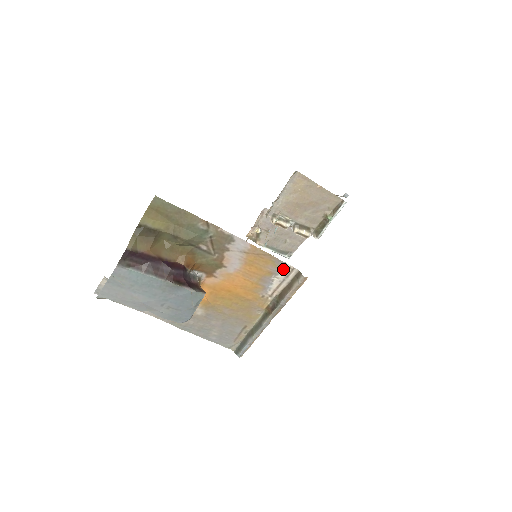
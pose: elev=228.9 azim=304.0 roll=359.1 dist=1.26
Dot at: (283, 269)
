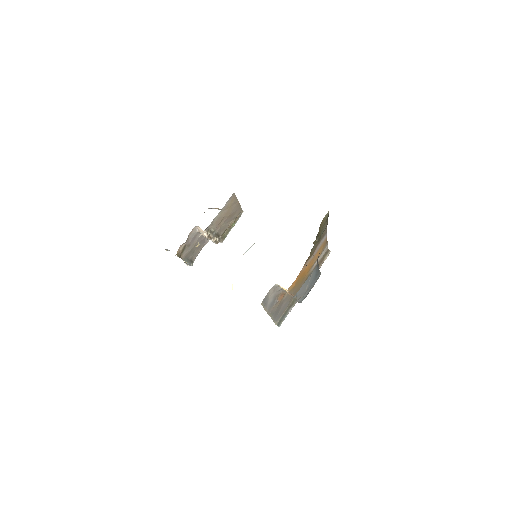
Dot at: (325, 250)
